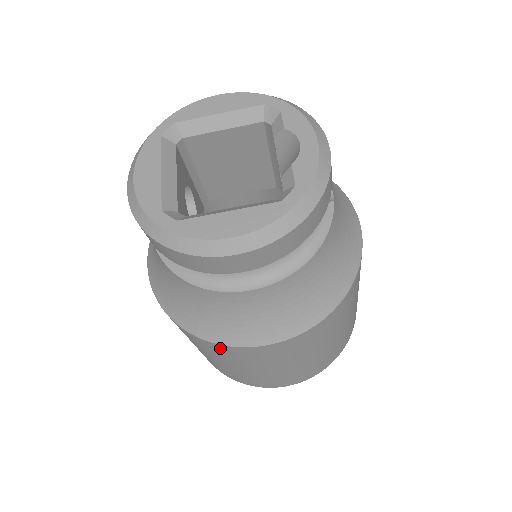
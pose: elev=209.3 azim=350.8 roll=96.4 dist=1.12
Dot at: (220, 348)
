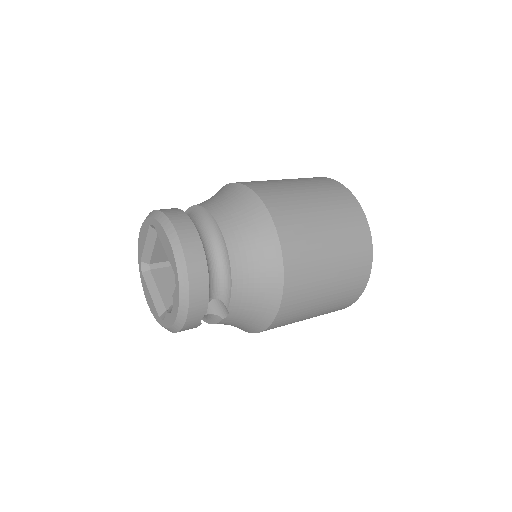
Dot at: occluded
